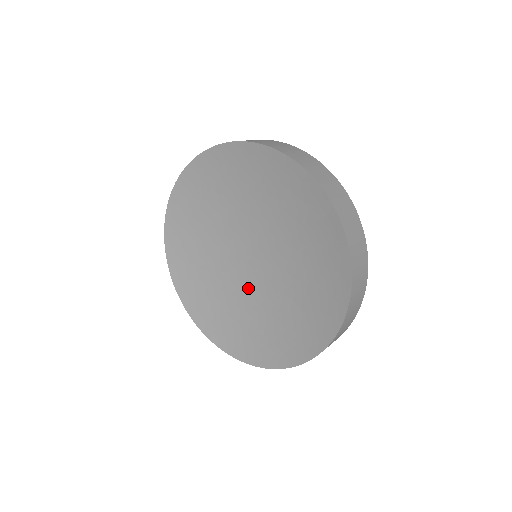
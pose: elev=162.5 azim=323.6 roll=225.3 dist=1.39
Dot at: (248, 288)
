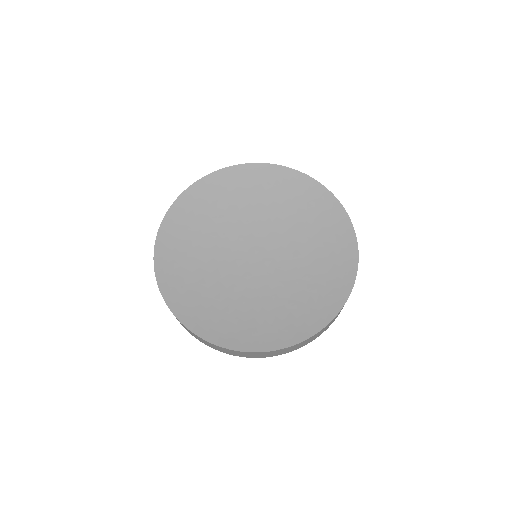
Dot at: (248, 281)
